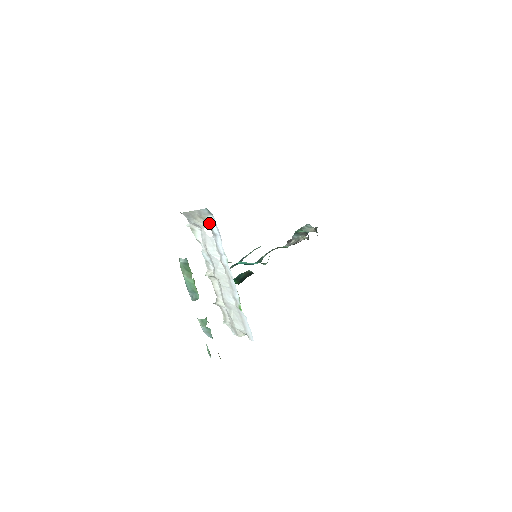
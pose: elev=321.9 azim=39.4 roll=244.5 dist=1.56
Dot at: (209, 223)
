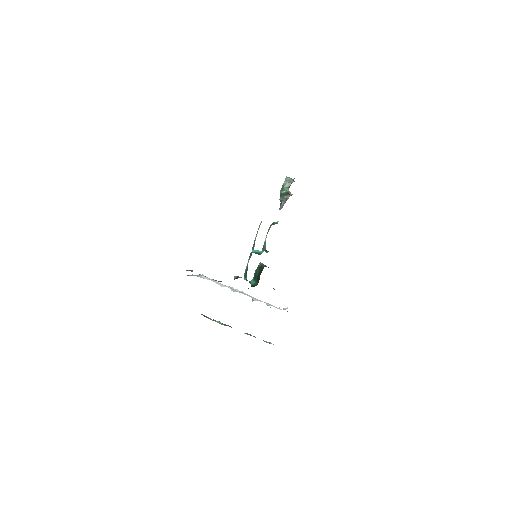
Dot at: occluded
